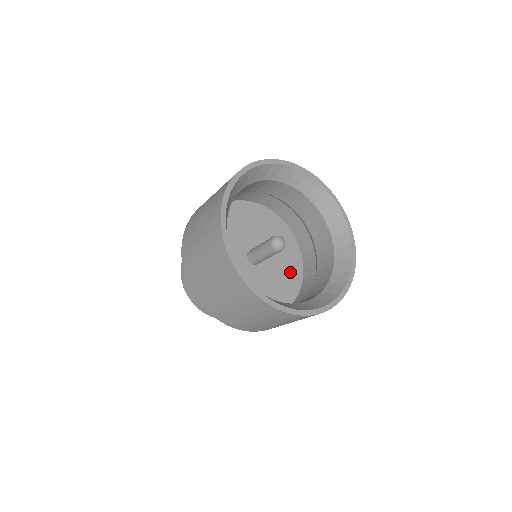
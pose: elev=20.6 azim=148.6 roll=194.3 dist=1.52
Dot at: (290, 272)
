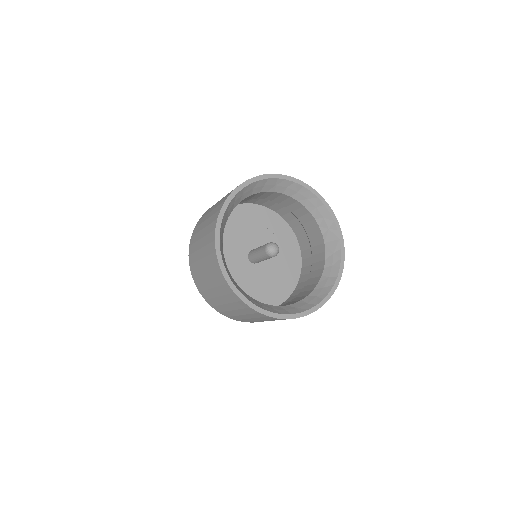
Dot at: (288, 269)
